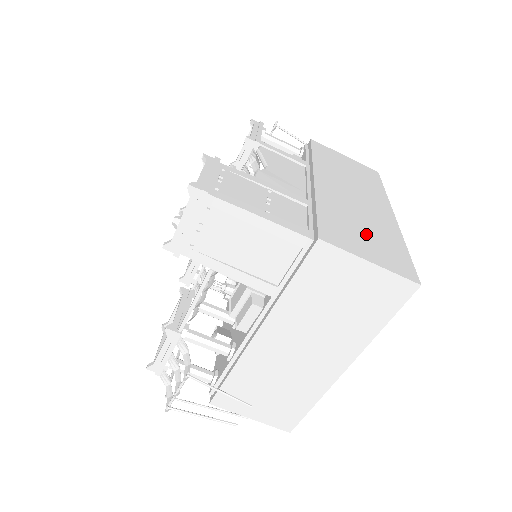
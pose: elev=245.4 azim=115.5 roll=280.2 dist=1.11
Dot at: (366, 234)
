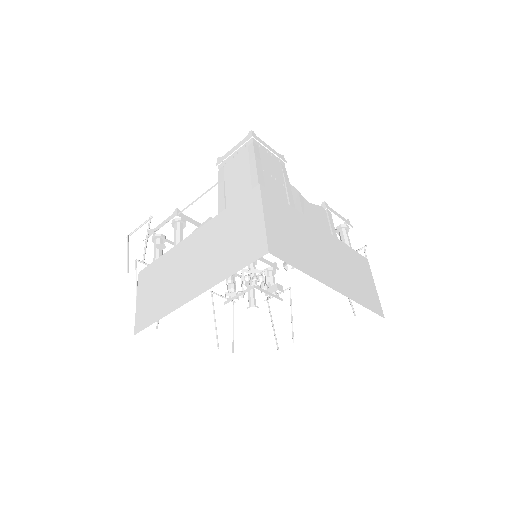
Dot at: (291, 235)
